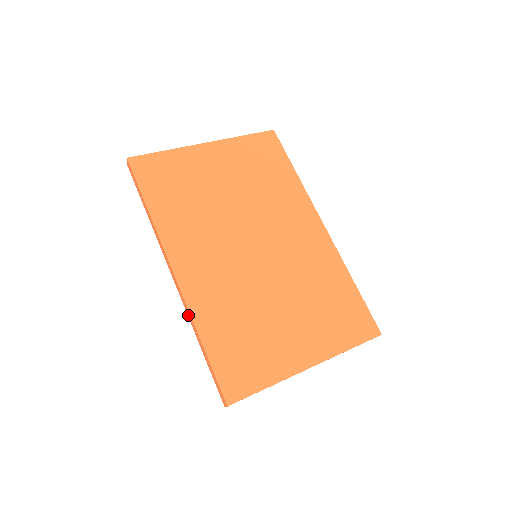
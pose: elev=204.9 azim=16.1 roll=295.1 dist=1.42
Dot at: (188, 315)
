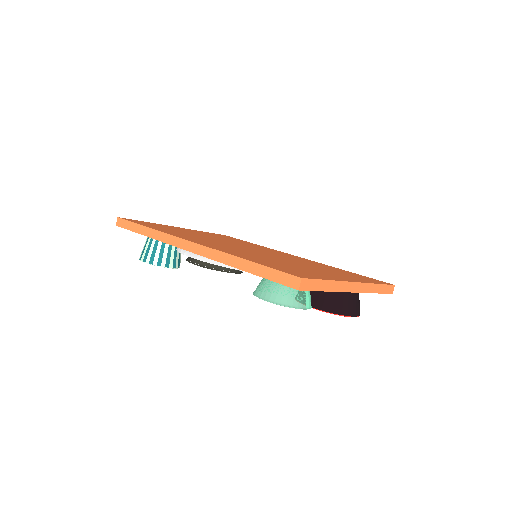
Dot at: (220, 259)
